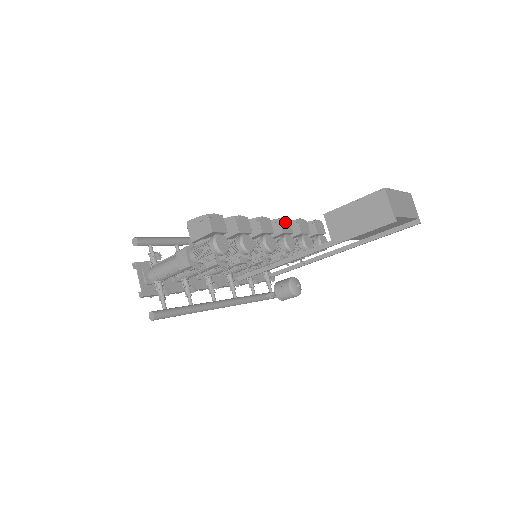
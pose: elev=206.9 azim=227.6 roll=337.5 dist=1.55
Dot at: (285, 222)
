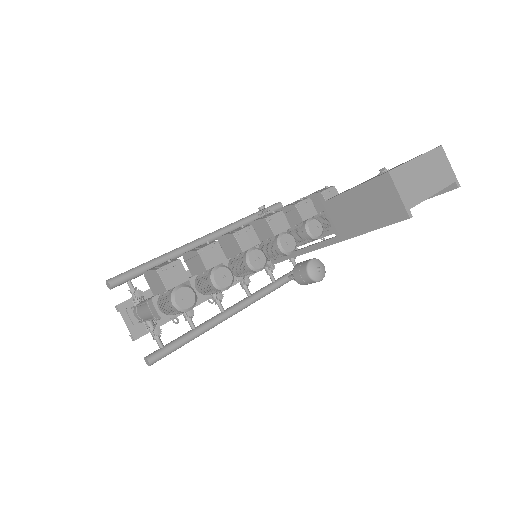
Dot at: (276, 218)
